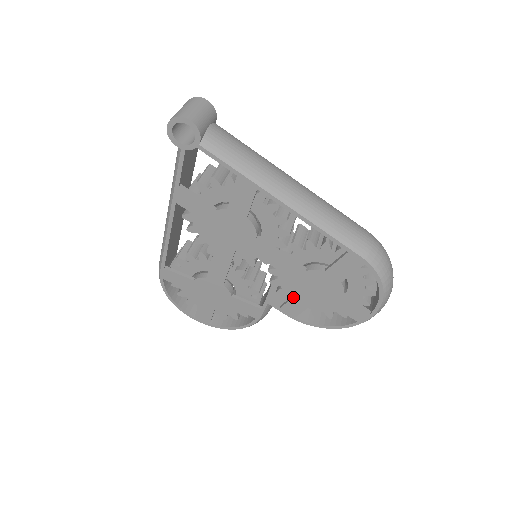
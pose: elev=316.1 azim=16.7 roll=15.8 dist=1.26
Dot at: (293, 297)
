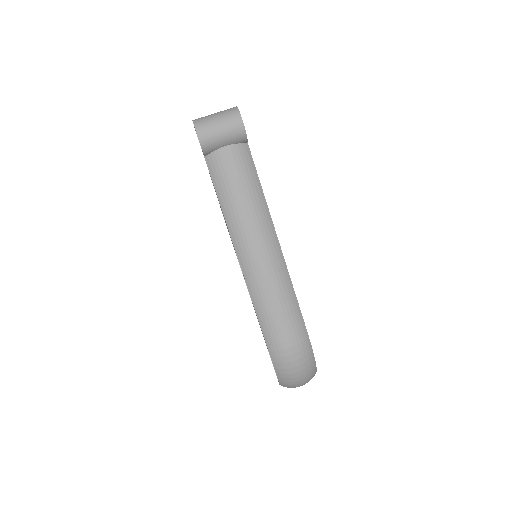
Dot at: occluded
